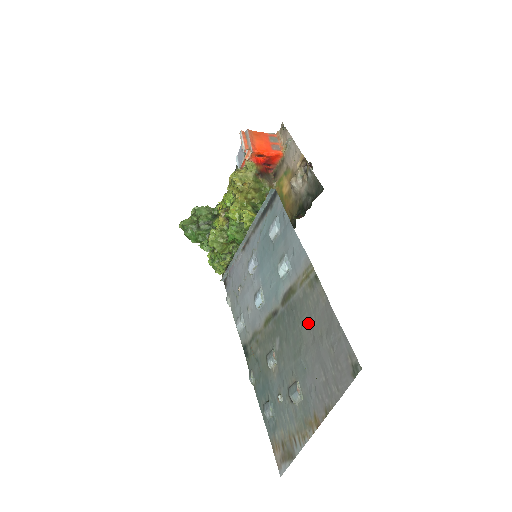
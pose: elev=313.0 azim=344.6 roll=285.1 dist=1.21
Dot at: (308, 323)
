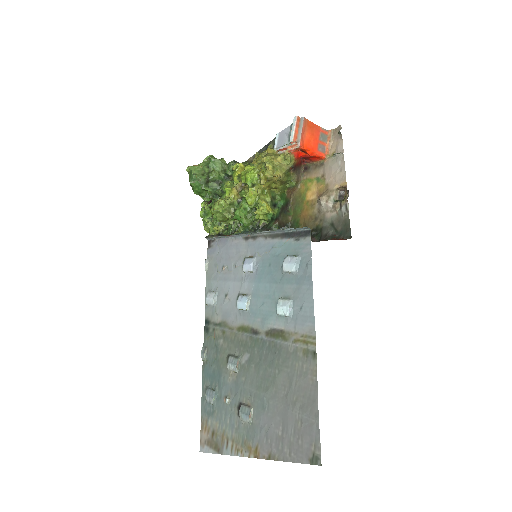
Dot at: (287, 378)
